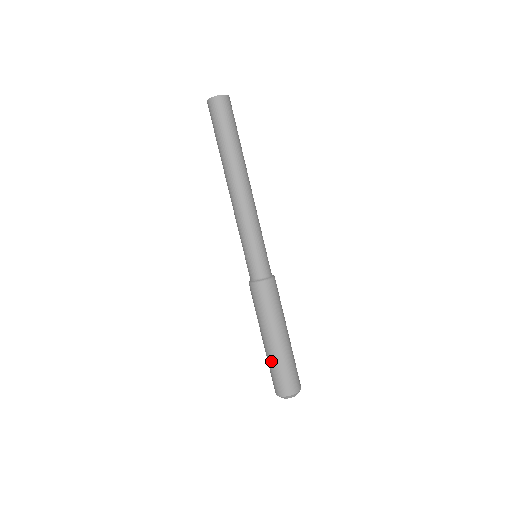
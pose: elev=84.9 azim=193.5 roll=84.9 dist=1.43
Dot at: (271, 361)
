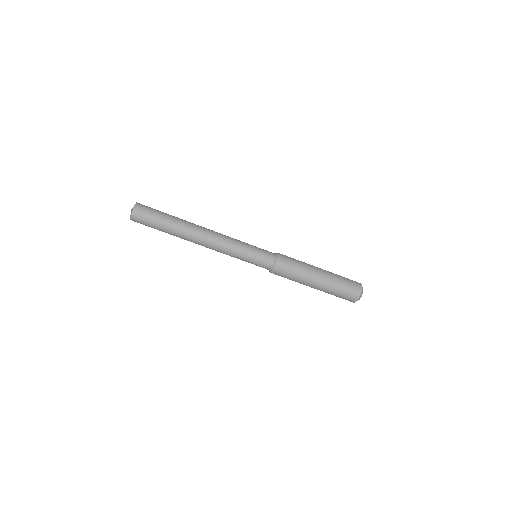
Dot at: (331, 291)
